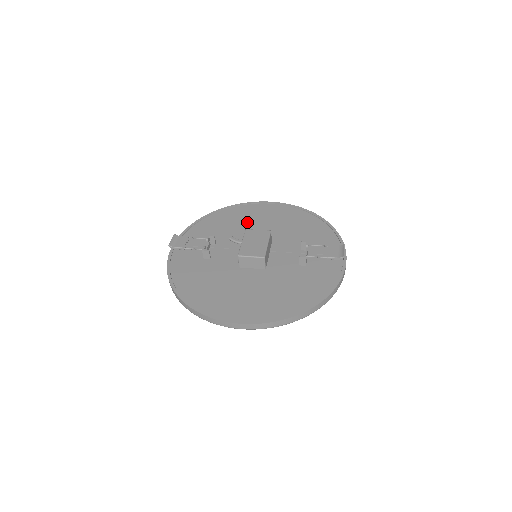
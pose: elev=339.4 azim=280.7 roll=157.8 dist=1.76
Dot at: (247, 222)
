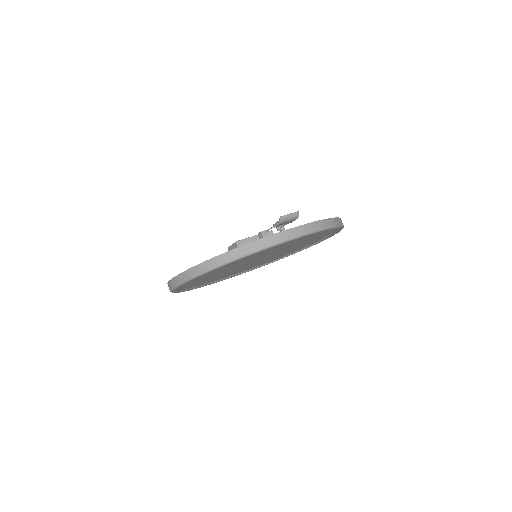
Dot at: occluded
